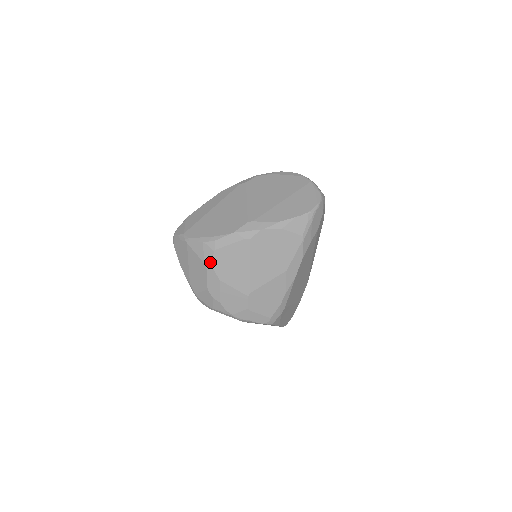
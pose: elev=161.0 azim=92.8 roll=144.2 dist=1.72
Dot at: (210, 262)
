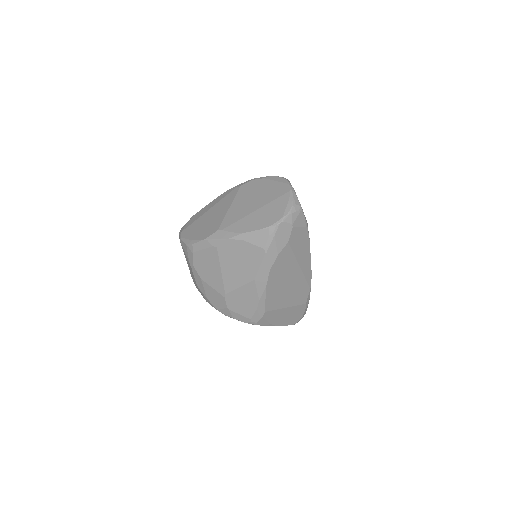
Dot at: (192, 262)
